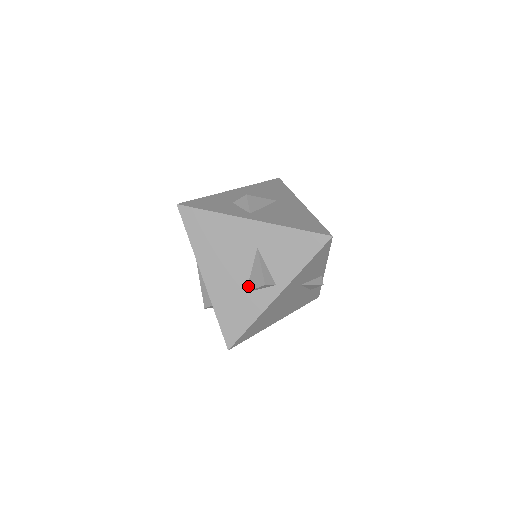
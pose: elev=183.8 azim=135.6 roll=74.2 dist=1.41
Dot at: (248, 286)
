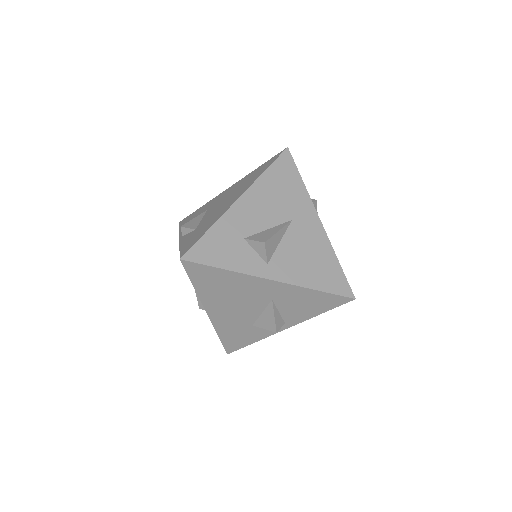
Dot at: (256, 323)
